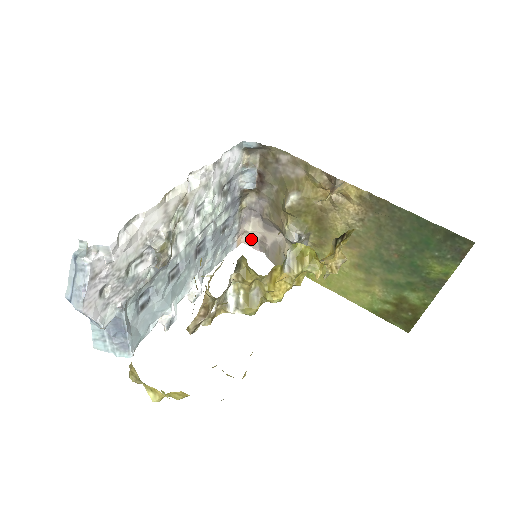
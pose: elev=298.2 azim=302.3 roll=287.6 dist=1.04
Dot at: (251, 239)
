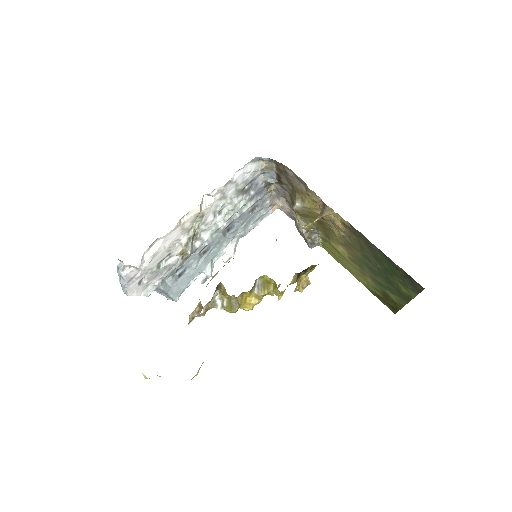
Dot at: (283, 209)
